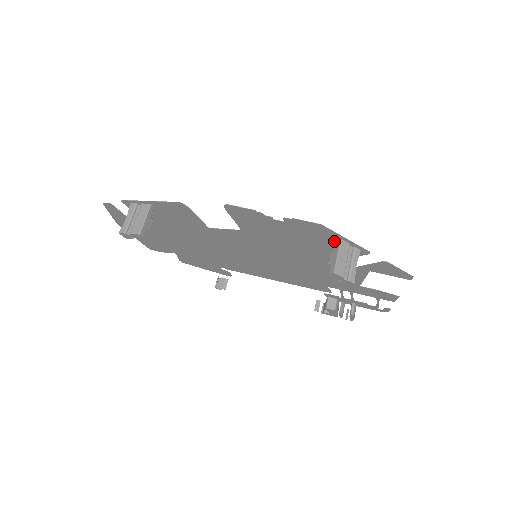
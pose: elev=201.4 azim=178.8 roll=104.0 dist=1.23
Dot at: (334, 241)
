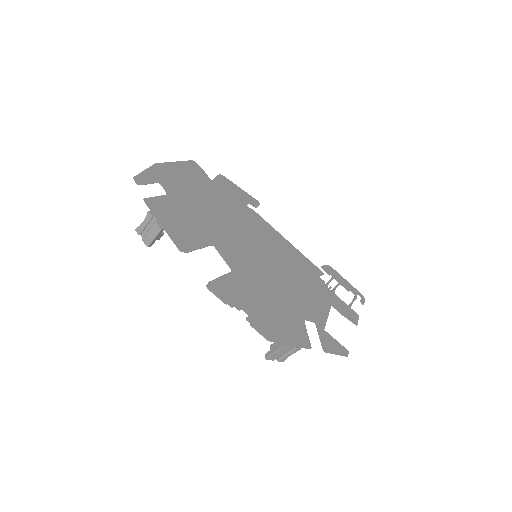
Dot at: (286, 333)
